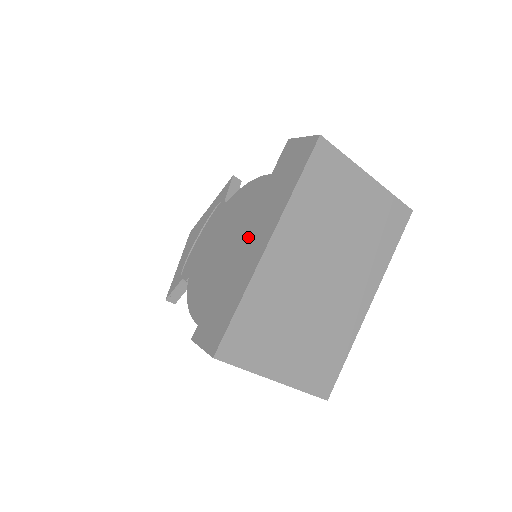
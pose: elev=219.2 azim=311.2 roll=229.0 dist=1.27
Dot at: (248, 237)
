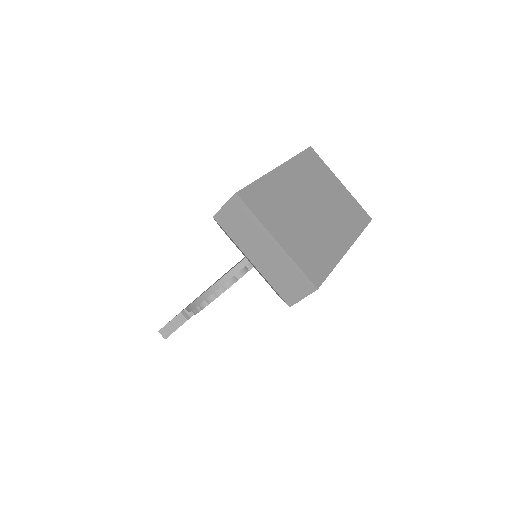
Dot at: occluded
